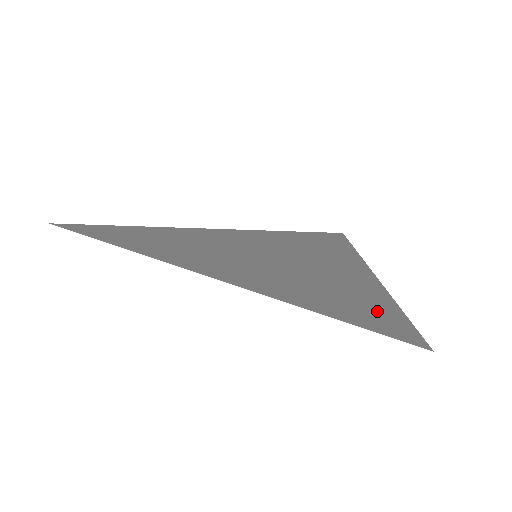
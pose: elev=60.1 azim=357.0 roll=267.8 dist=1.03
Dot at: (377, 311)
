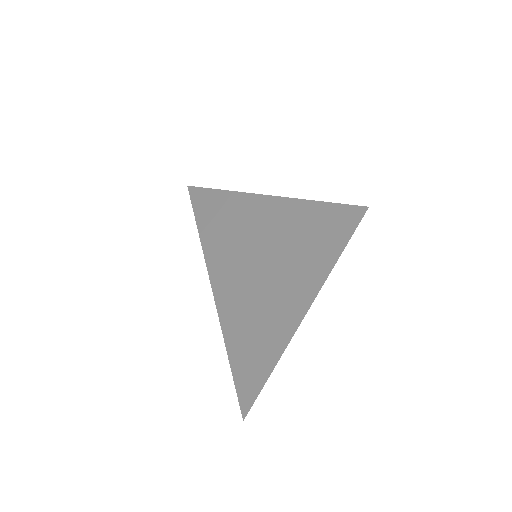
Dot at: (257, 364)
